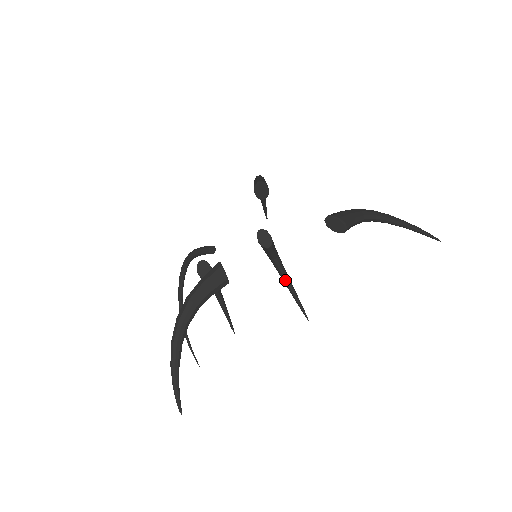
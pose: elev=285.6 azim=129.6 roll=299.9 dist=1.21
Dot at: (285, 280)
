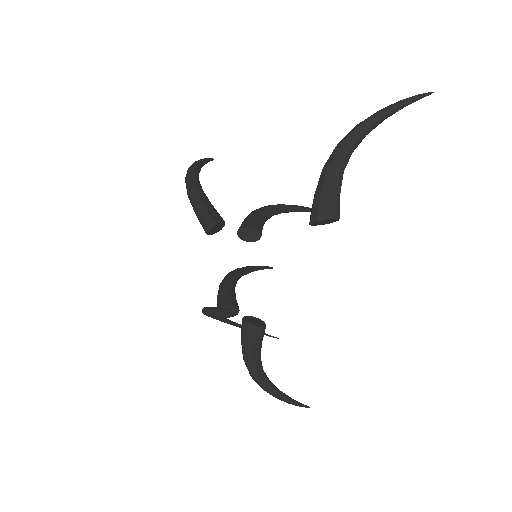
Dot at: occluded
